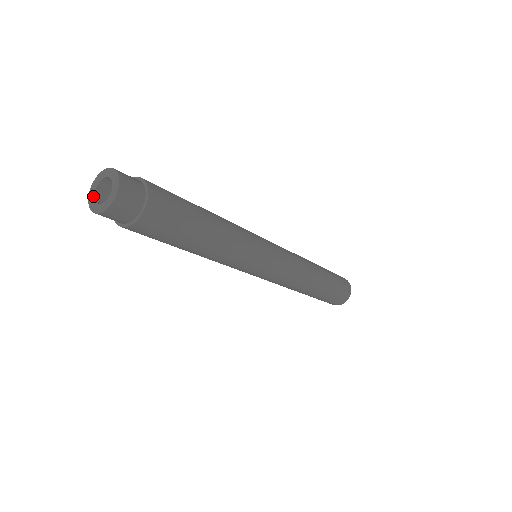
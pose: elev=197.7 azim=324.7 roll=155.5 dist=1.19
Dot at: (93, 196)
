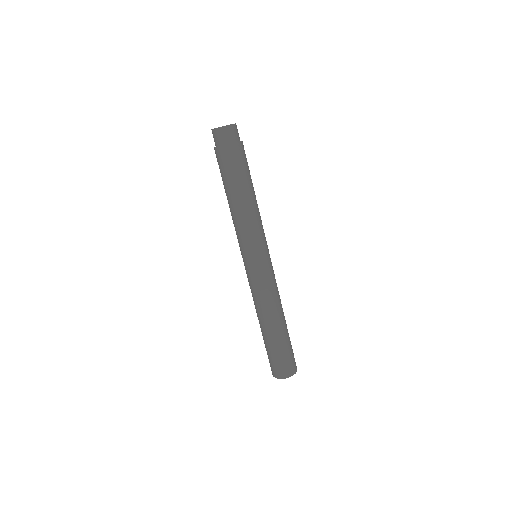
Dot at: occluded
